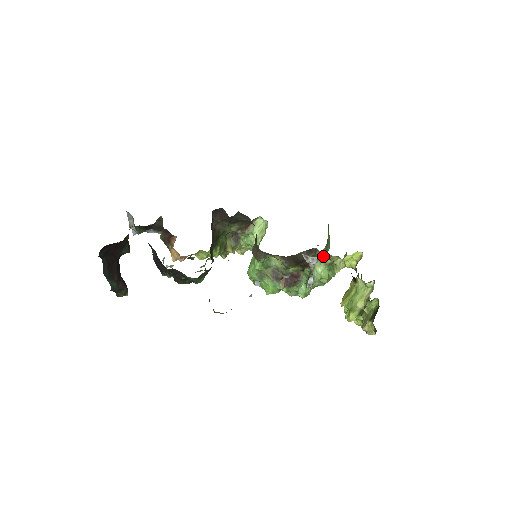
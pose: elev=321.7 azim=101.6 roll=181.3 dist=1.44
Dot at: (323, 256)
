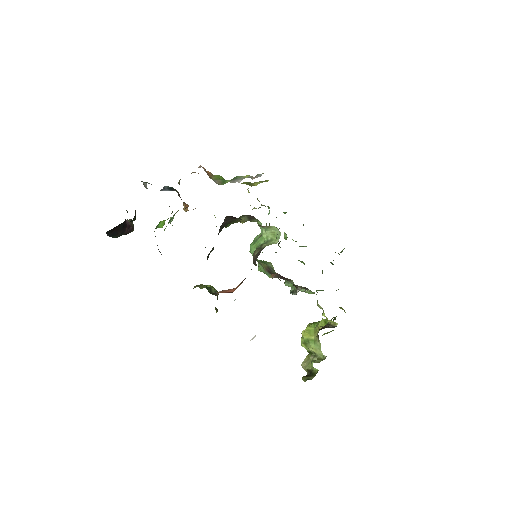
Dot at: occluded
